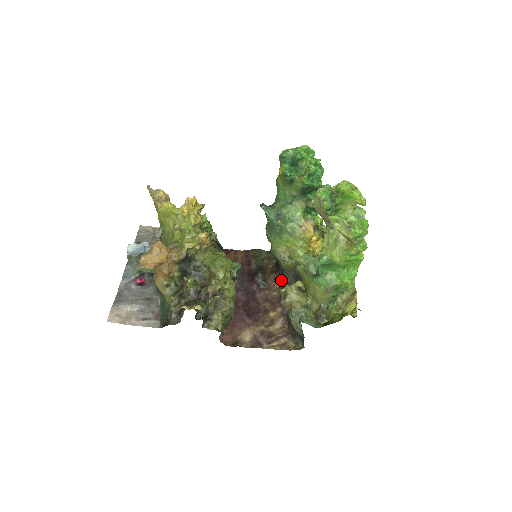
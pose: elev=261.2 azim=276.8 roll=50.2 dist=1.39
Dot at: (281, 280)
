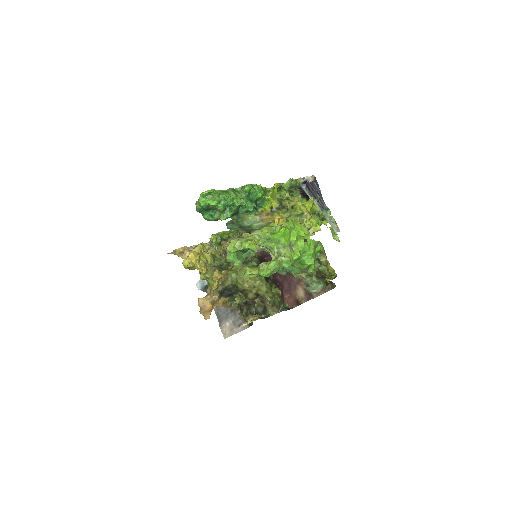
Dot at: occluded
